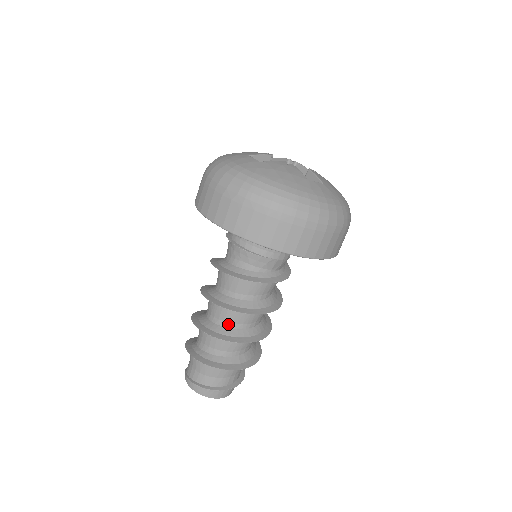
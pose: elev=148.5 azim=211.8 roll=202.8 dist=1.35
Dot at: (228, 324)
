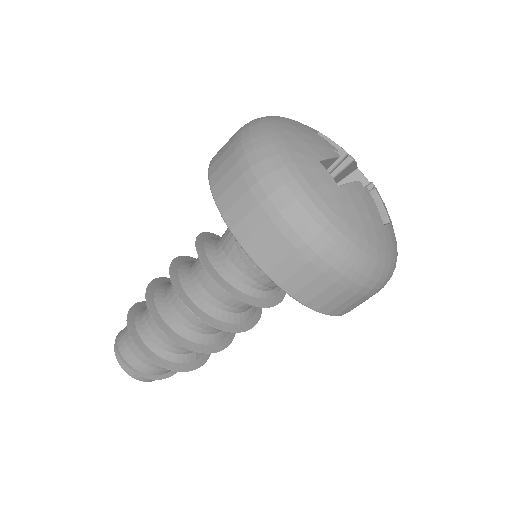
Dot at: (200, 329)
